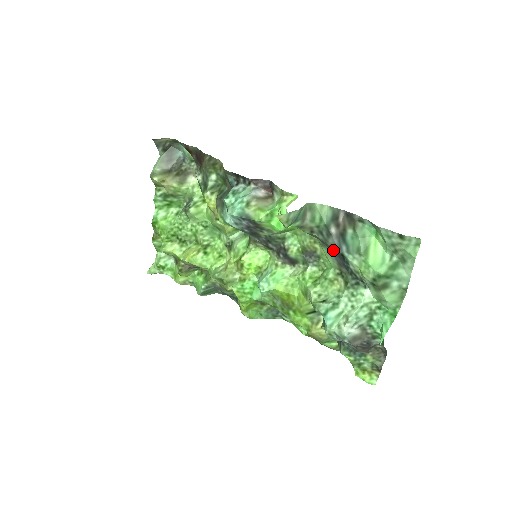
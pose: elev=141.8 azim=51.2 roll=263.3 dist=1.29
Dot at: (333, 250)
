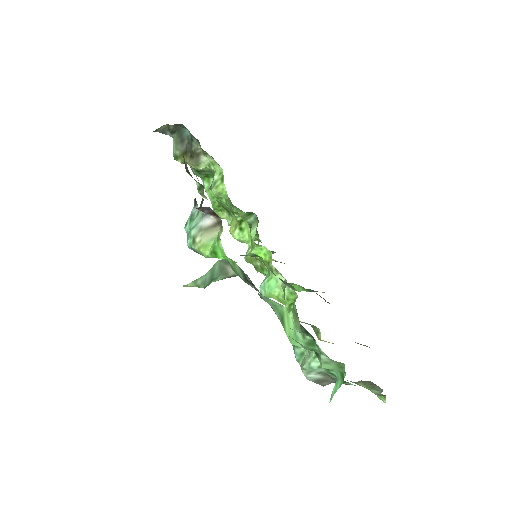
Dot at: occluded
